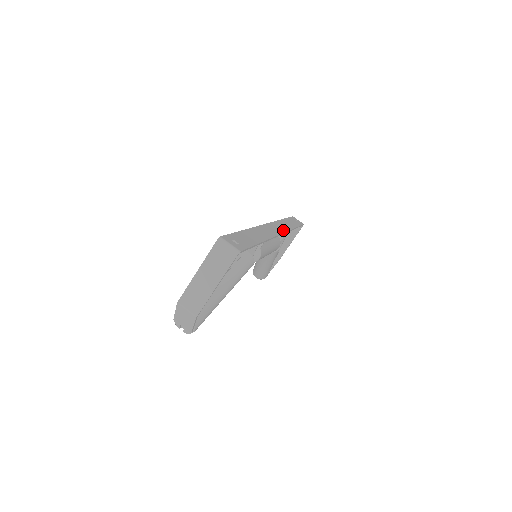
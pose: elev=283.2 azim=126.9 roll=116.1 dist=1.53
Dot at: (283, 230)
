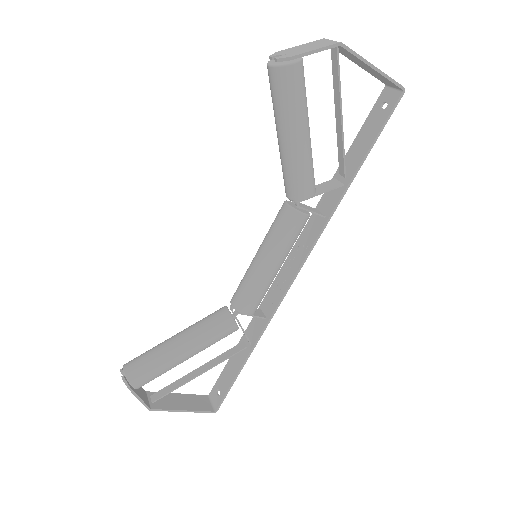
Dot at: (284, 292)
